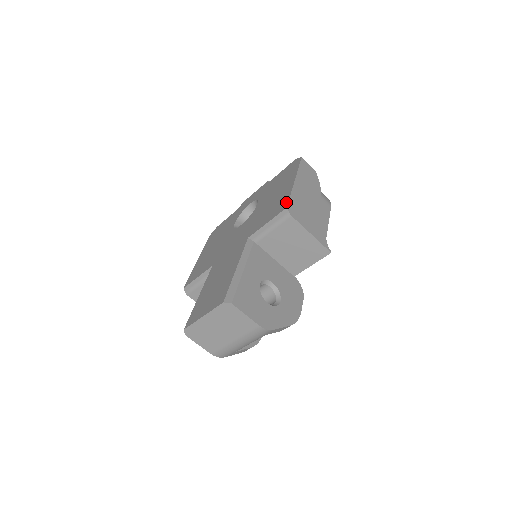
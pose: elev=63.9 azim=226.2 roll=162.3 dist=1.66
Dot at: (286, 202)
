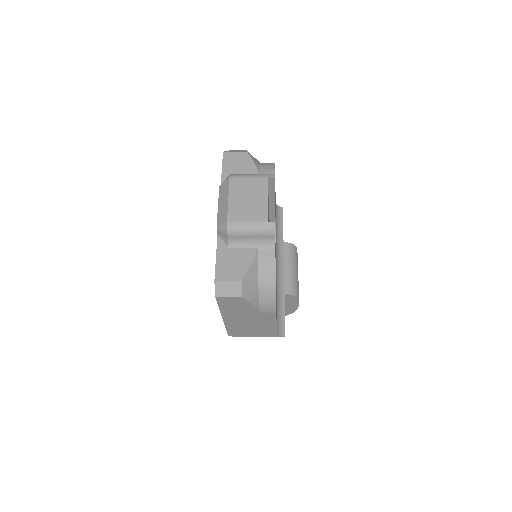
Dot at: occluded
